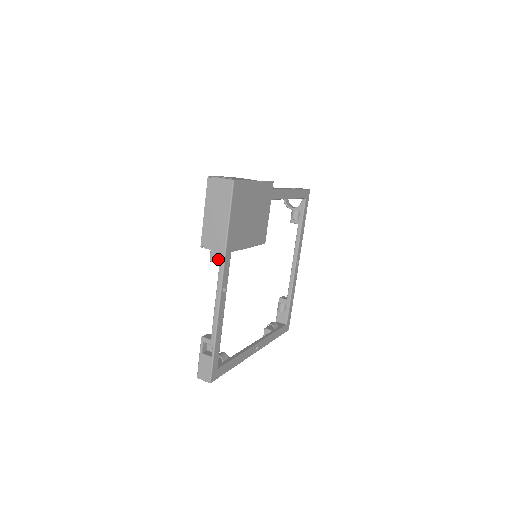
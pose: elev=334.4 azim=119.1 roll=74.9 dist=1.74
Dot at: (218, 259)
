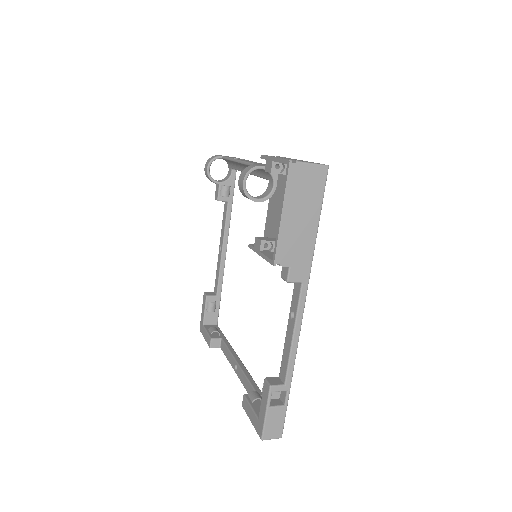
Dot at: (301, 277)
